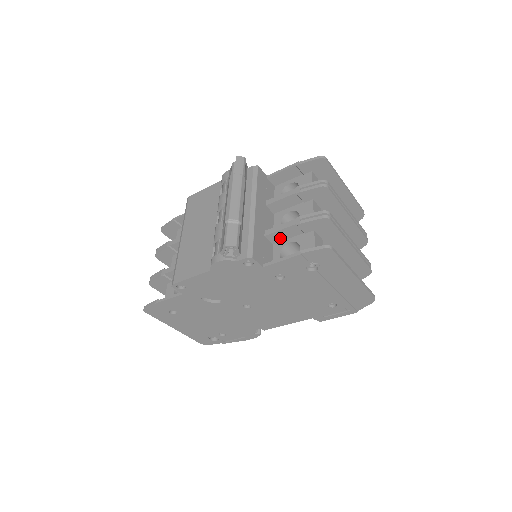
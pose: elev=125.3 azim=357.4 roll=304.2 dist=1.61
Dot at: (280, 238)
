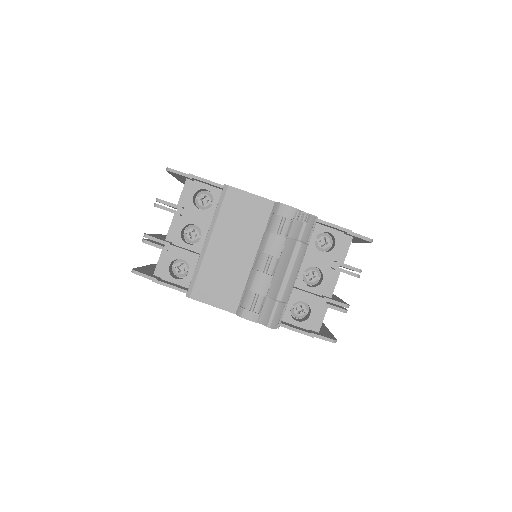
Dot at: occluded
